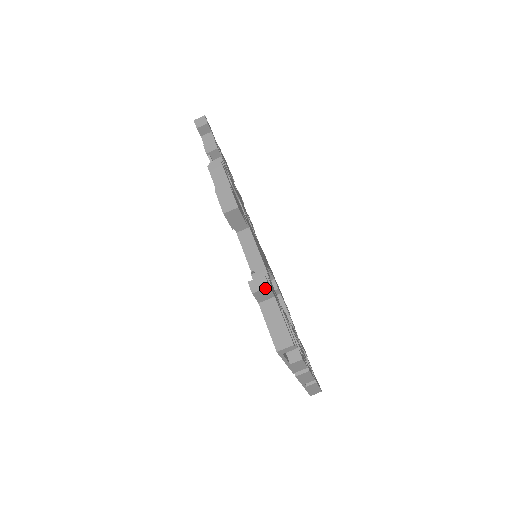
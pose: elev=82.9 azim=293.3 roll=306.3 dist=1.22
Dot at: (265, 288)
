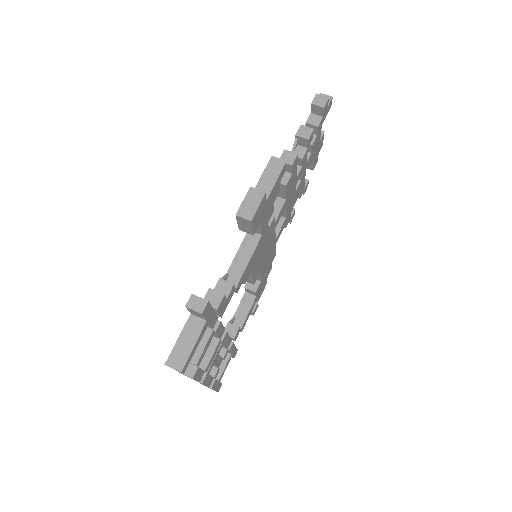
Dot at: (198, 312)
